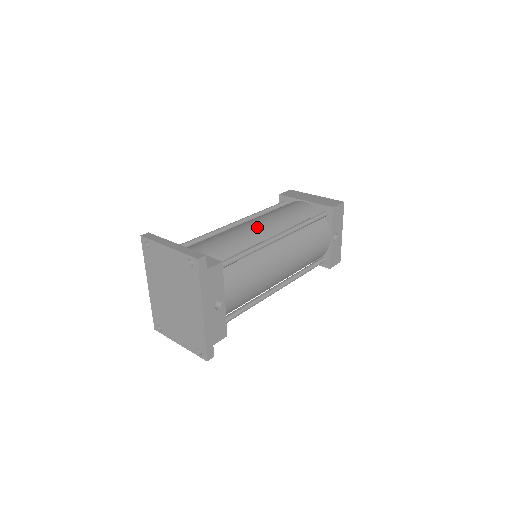
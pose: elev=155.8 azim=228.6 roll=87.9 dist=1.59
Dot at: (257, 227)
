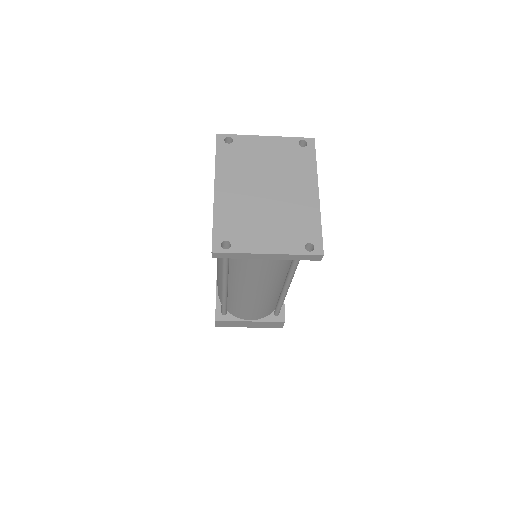
Dot at: occluded
